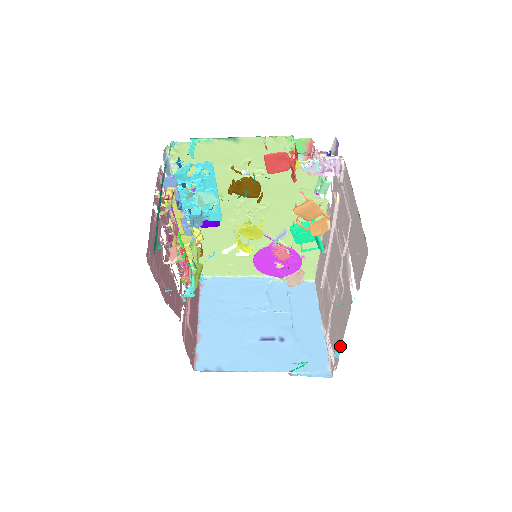
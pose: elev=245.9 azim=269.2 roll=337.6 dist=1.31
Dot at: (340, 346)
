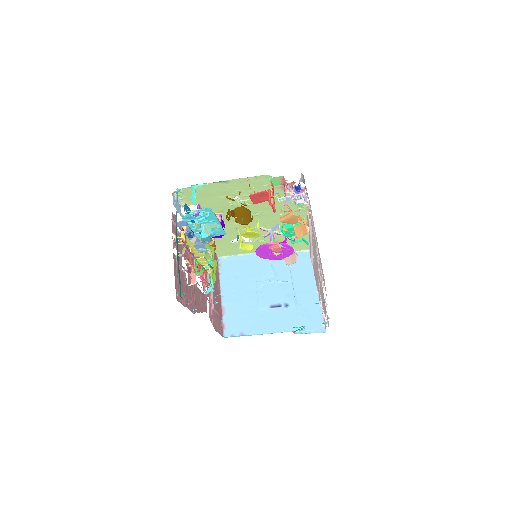
Dot at: occluded
